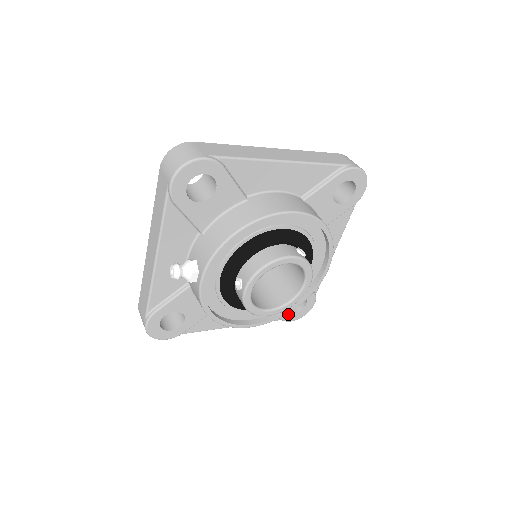
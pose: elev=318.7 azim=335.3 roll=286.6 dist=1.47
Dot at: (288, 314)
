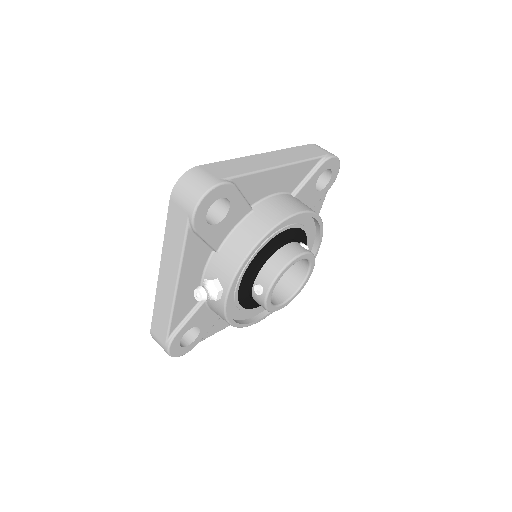
Dot at: occluded
